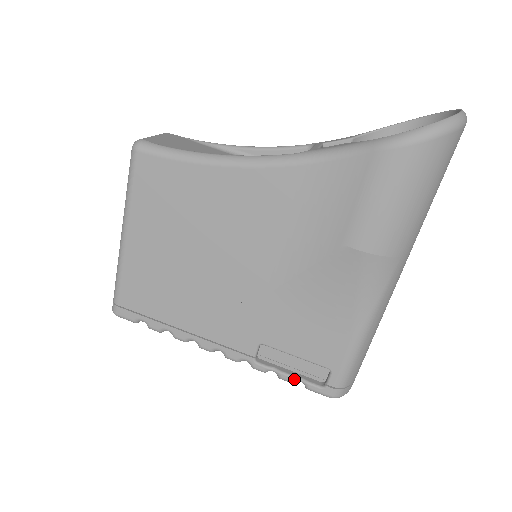
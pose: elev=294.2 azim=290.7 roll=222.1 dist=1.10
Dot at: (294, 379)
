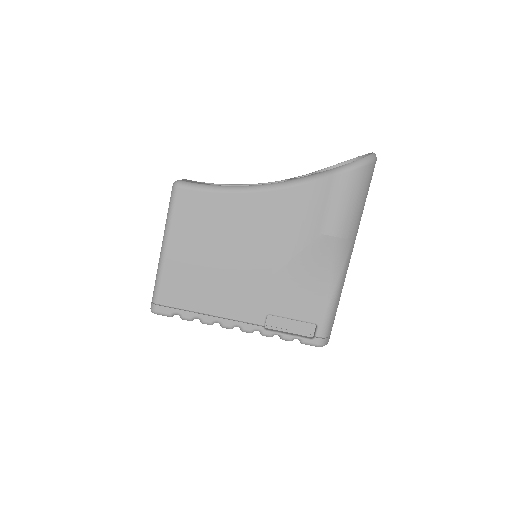
Dot at: (293, 337)
